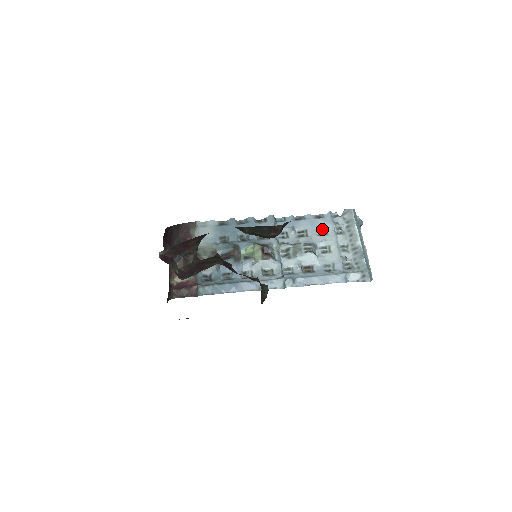
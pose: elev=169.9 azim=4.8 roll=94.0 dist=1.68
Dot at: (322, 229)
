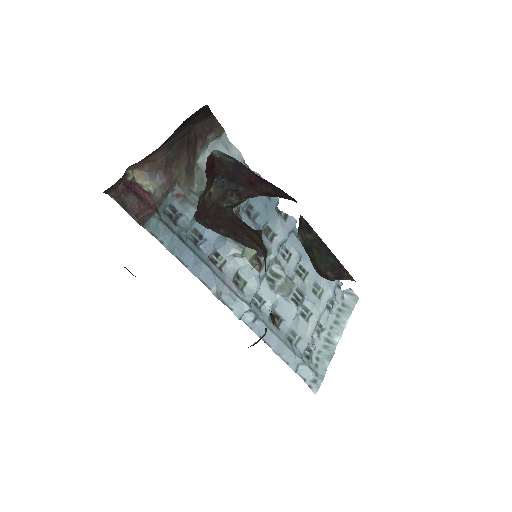
Dot at: (320, 287)
